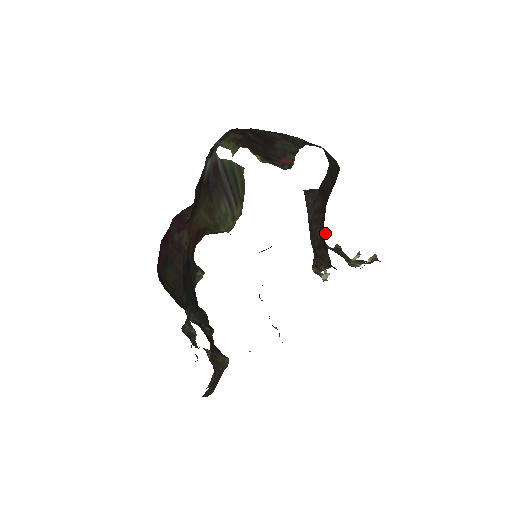
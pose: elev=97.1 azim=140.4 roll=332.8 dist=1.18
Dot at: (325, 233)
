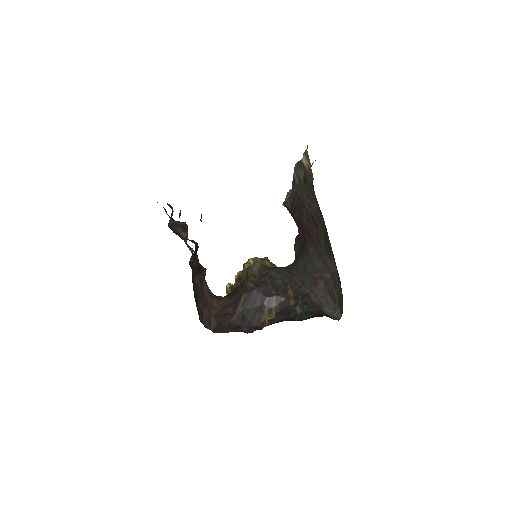
Dot at: occluded
